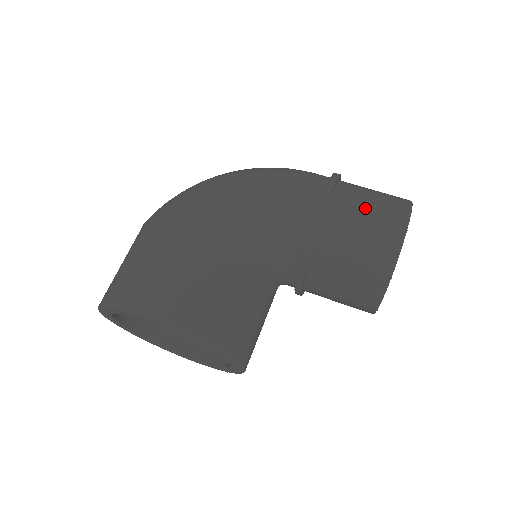
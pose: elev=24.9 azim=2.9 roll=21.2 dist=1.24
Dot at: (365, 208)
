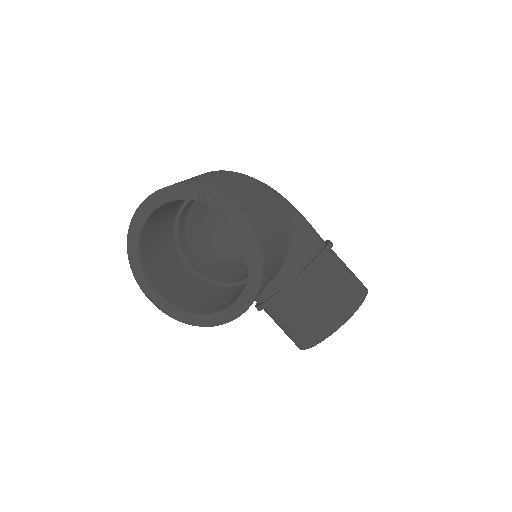
Dot at: (347, 267)
